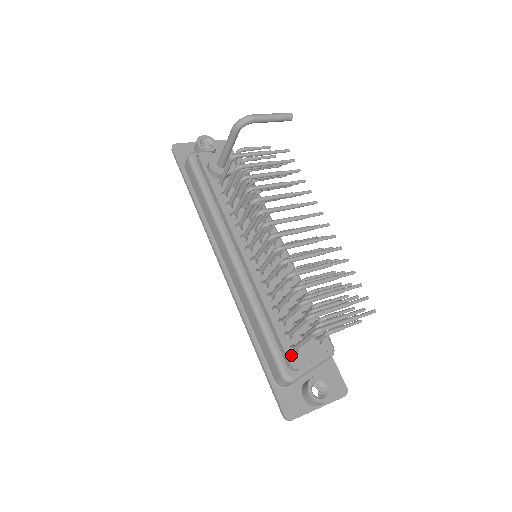
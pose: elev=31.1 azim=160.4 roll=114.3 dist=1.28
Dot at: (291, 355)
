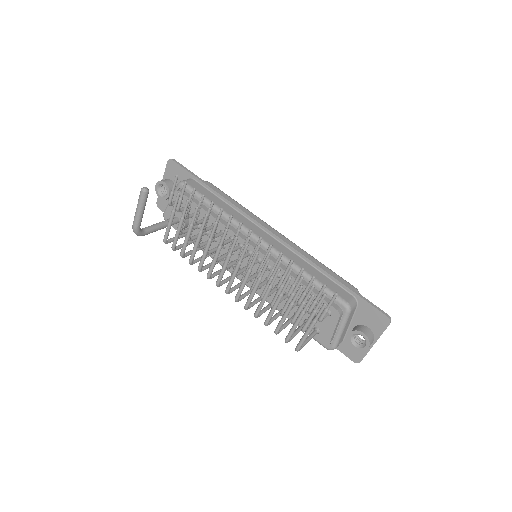
Dot at: (318, 337)
